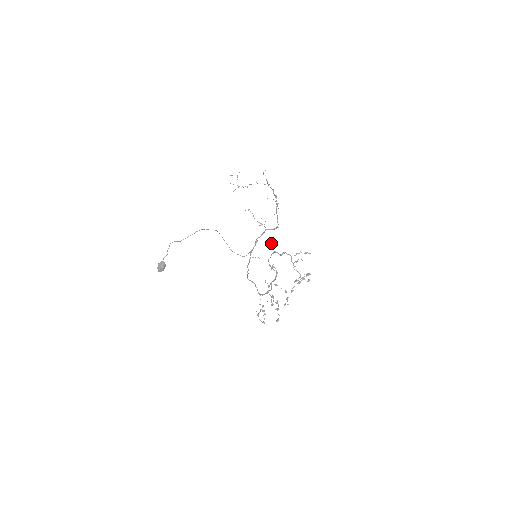
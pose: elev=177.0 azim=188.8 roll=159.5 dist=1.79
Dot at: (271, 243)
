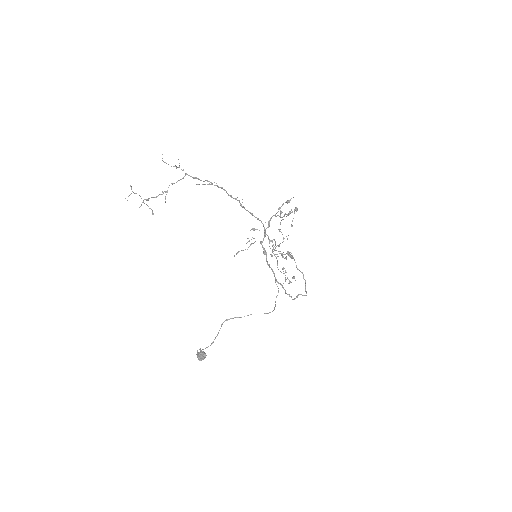
Dot at: (253, 228)
